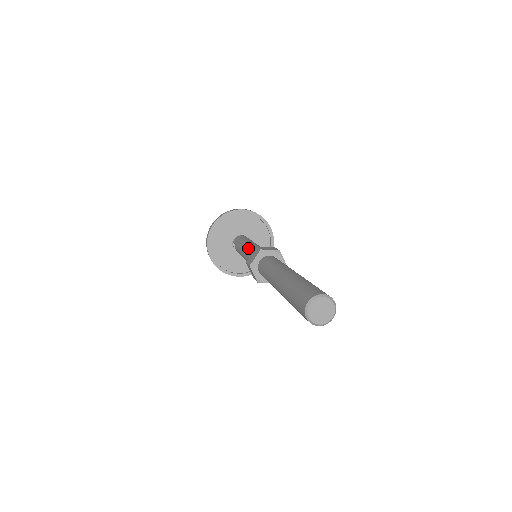
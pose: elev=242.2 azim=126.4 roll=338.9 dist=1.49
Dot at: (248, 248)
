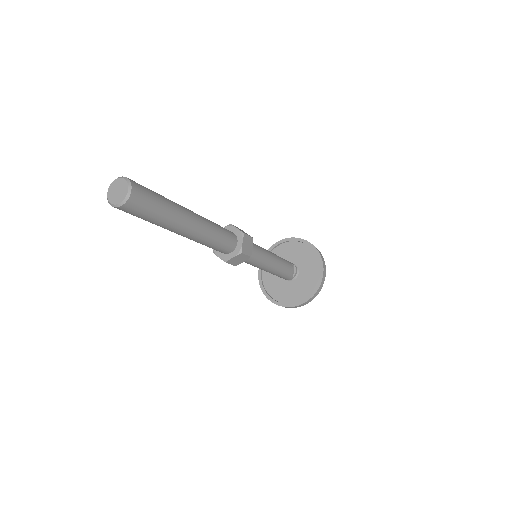
Dot at: occluded
